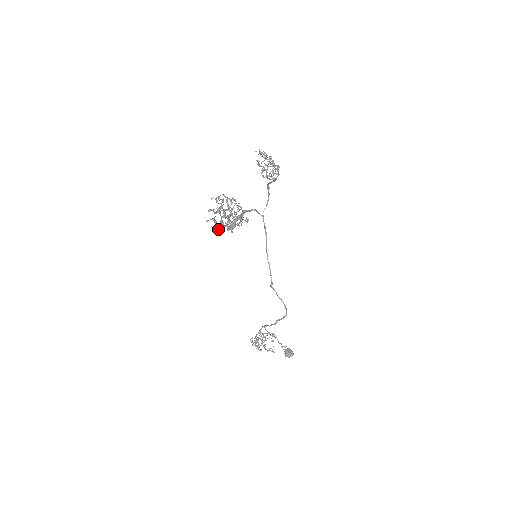
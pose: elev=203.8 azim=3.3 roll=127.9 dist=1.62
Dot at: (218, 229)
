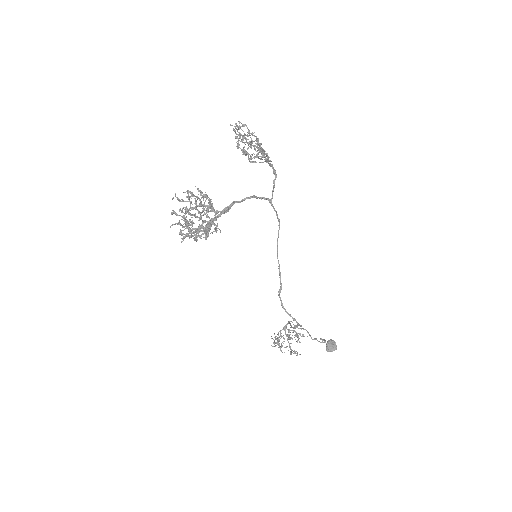
Dot at: (182, 238)
